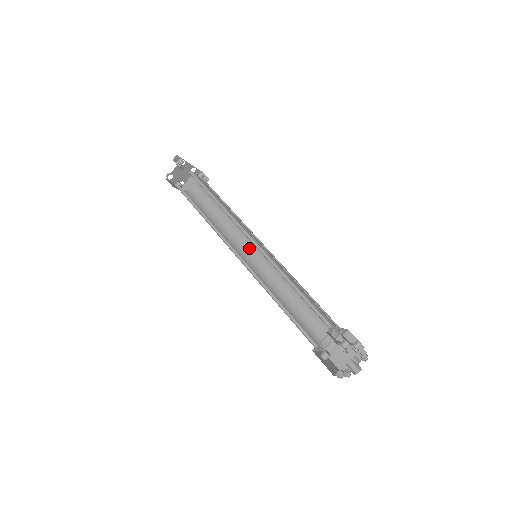
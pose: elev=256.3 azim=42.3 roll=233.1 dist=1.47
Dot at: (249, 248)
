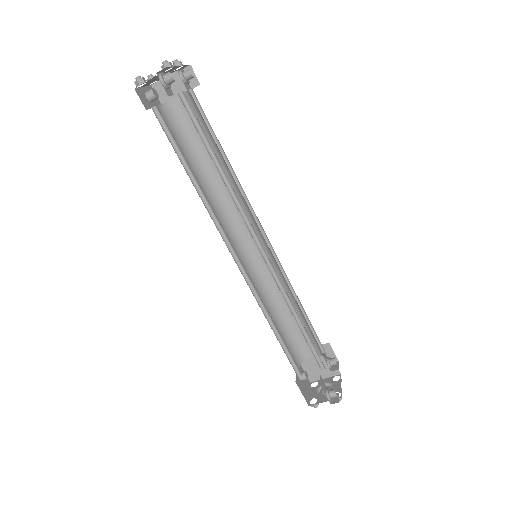
Dot at: (245, 230)
